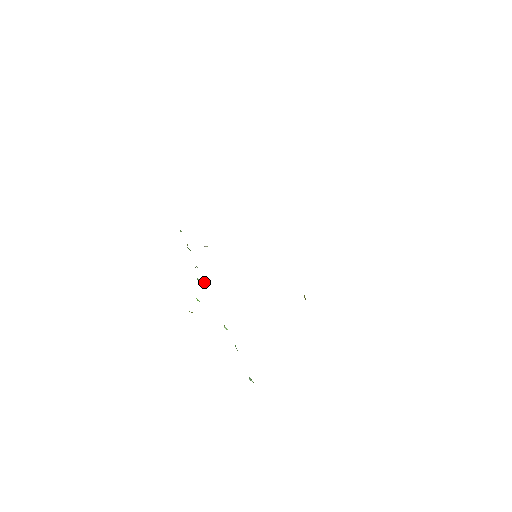
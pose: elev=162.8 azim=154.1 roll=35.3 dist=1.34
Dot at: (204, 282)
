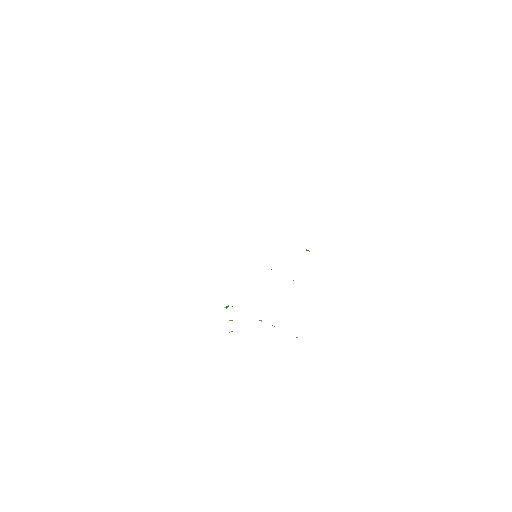
Dot at: occluded
